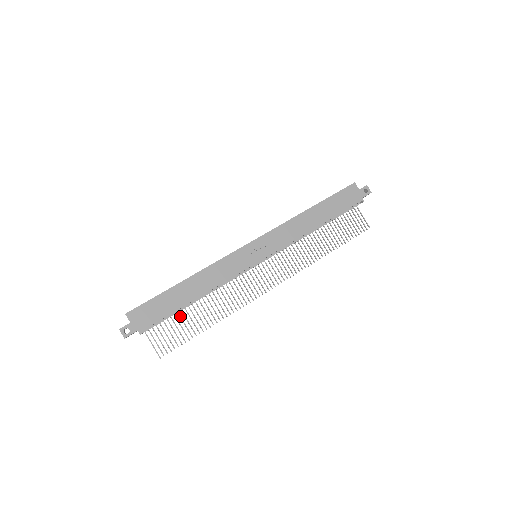
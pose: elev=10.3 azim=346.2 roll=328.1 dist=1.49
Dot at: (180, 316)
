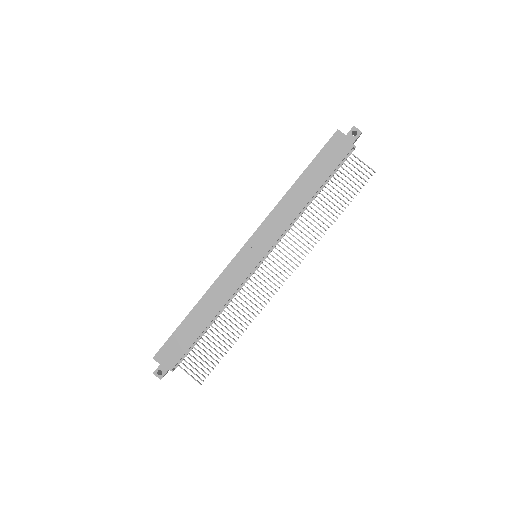
Dot at: (204, 341)
